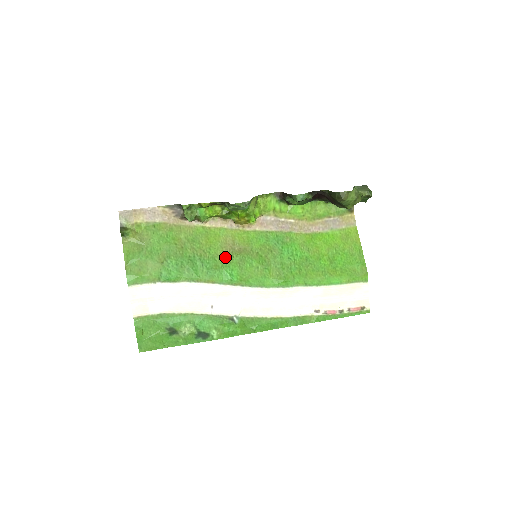
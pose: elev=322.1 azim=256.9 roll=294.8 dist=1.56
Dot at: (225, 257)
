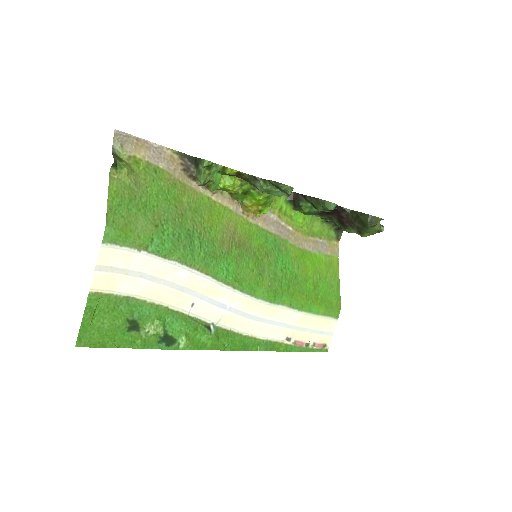
Dot at: (224, 245)
